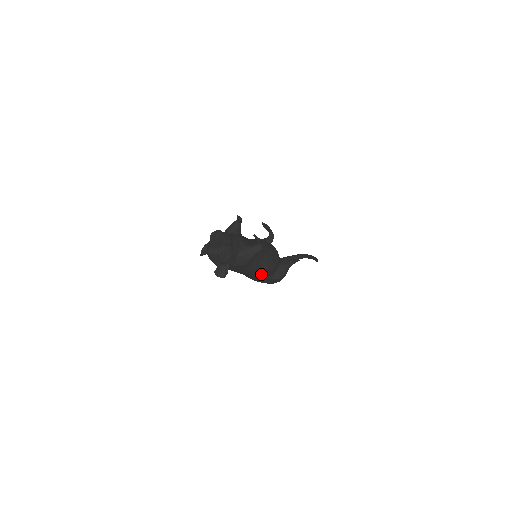
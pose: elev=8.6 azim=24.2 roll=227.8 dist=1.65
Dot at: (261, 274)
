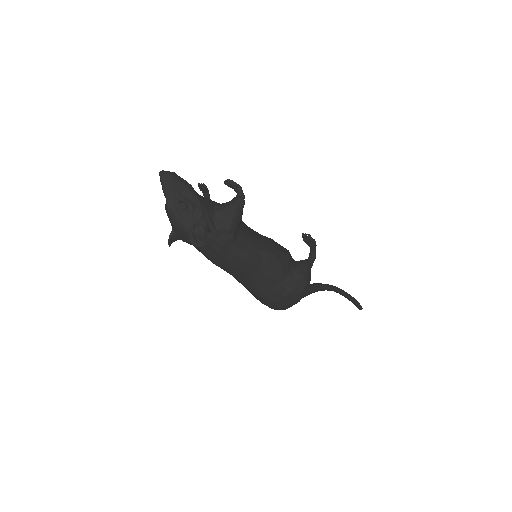
Dot at: (271, 267)
